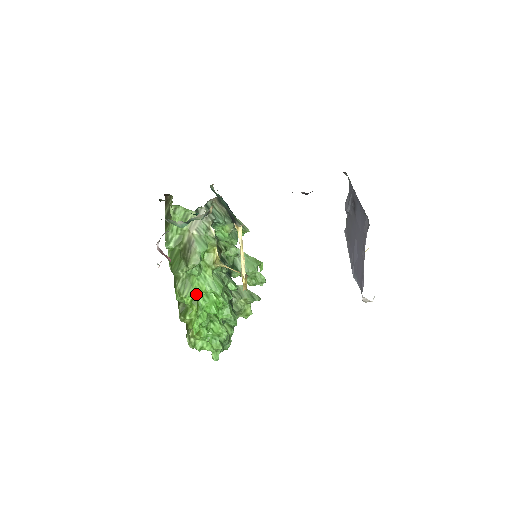
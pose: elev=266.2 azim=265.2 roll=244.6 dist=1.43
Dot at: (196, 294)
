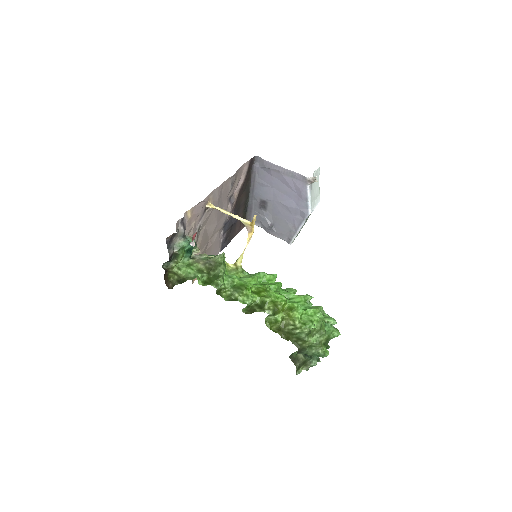
Dot at: (250, 283)
